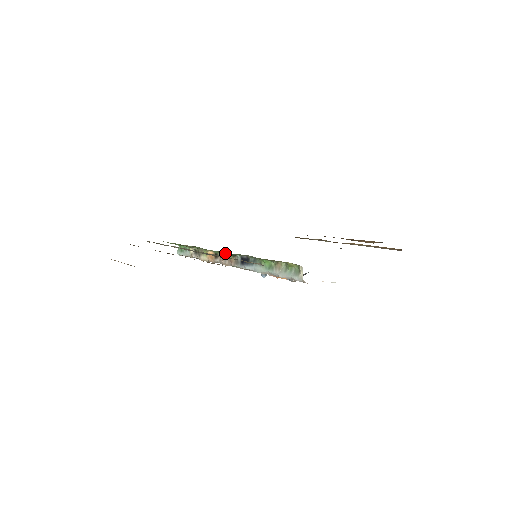
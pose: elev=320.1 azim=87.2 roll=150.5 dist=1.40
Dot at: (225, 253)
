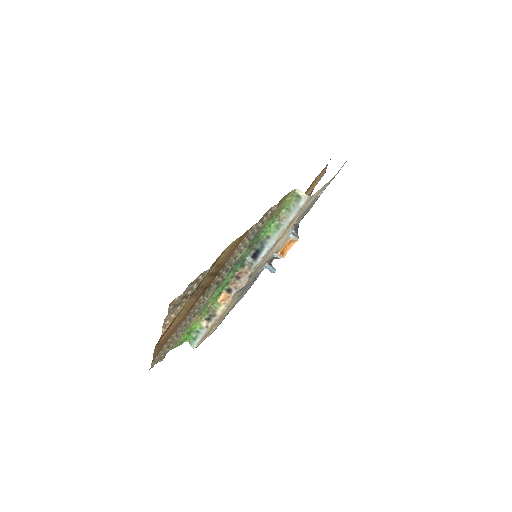
Dot at: (236, 267)
